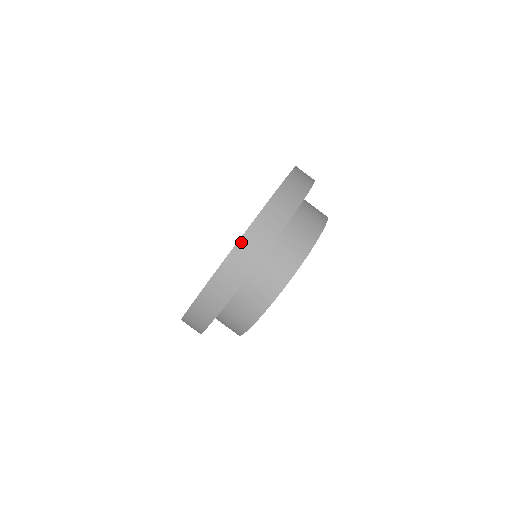
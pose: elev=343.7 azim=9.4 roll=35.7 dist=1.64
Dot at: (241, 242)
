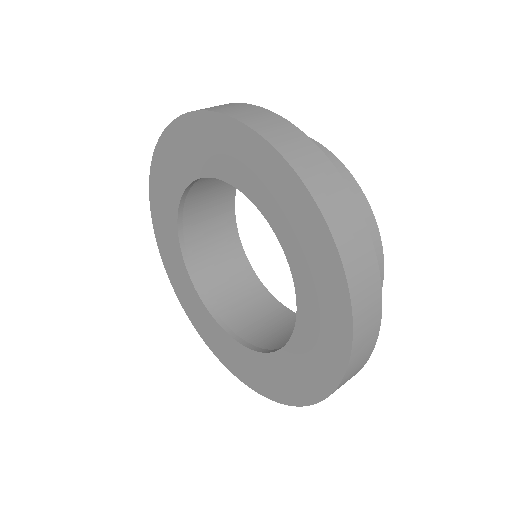
Dot at: (356, 327)
